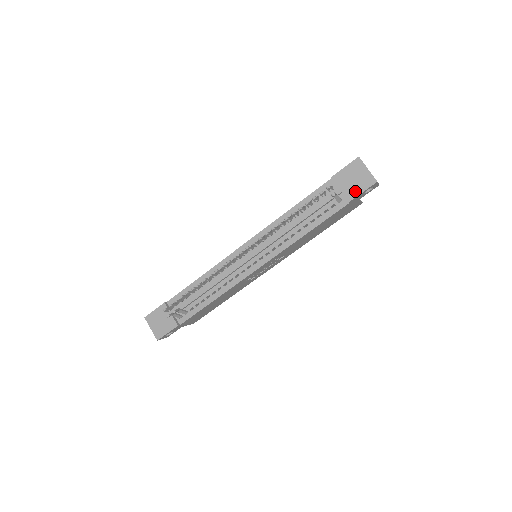
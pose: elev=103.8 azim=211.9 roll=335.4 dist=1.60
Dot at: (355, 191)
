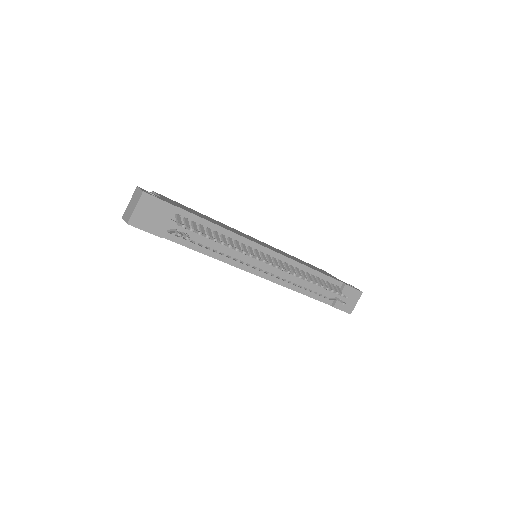
Dot at: (341, 306)
